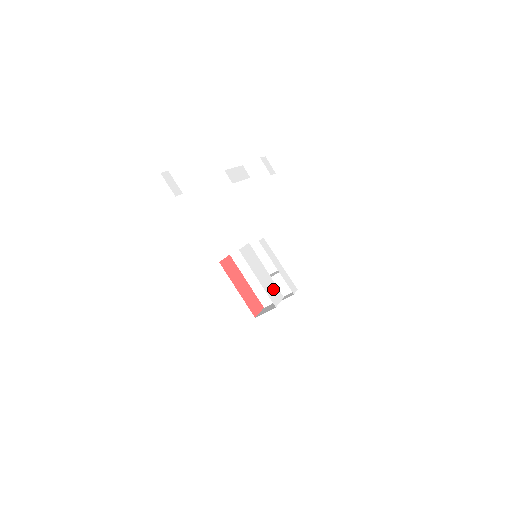
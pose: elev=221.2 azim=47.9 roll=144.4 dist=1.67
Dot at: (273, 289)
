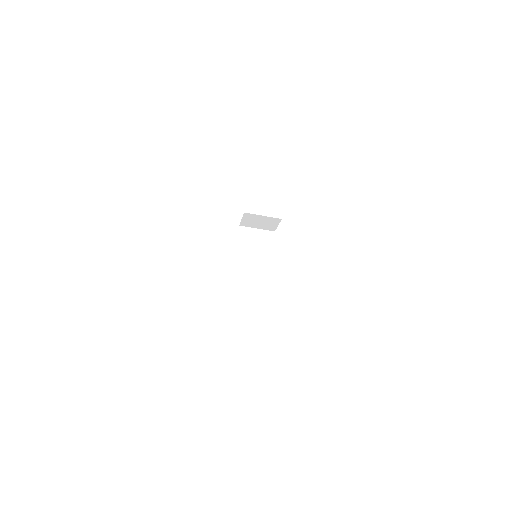
Dot at: occluded
